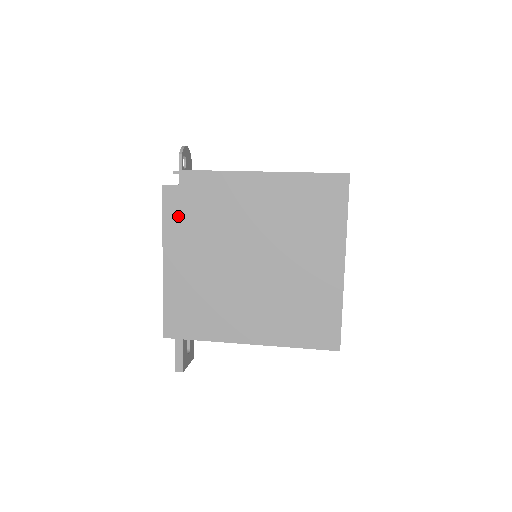
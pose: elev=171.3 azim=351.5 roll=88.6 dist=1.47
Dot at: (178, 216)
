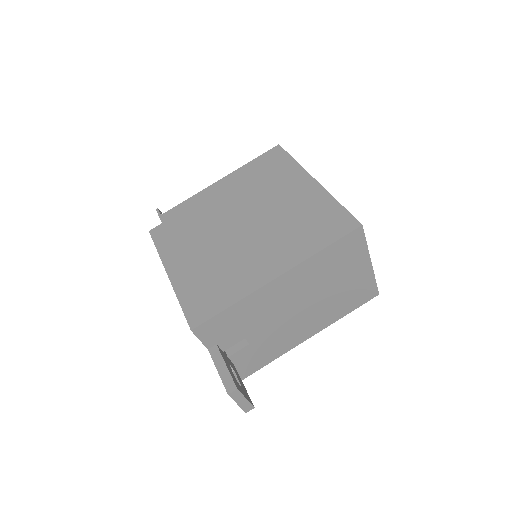
Dot at: (168, 239)
